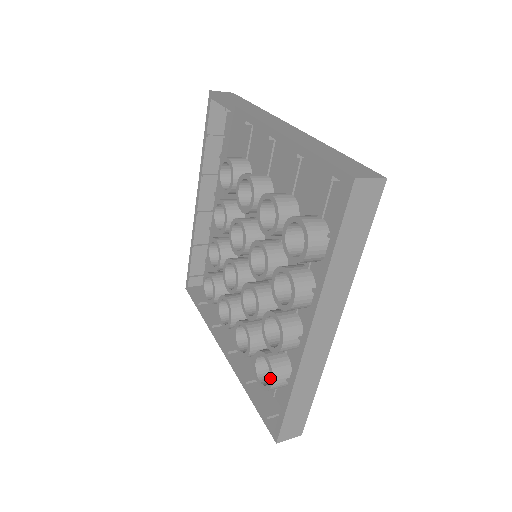
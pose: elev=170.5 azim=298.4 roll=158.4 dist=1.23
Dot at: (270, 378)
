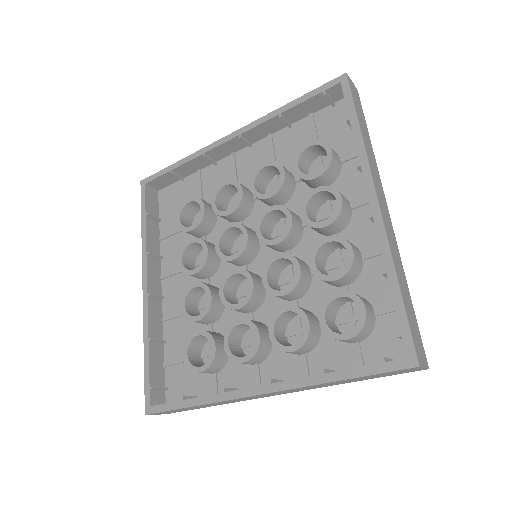
Dot at: (358, 305)
